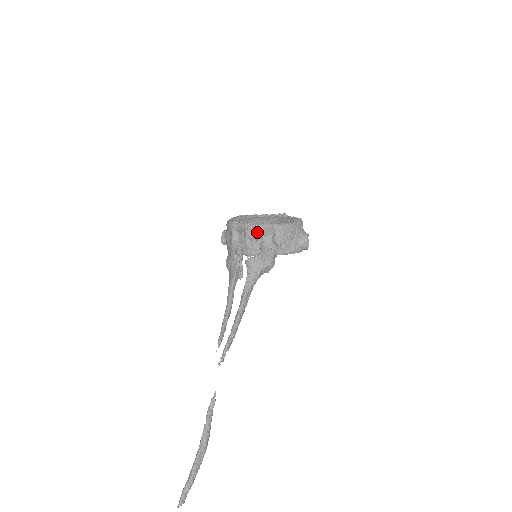
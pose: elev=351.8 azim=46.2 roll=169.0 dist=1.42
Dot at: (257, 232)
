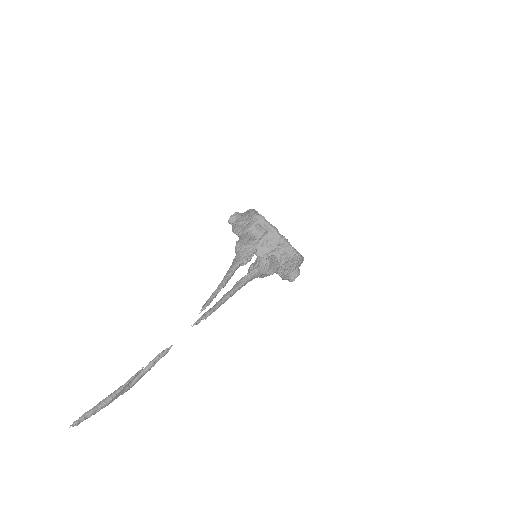
Dot at: (277, 241)
